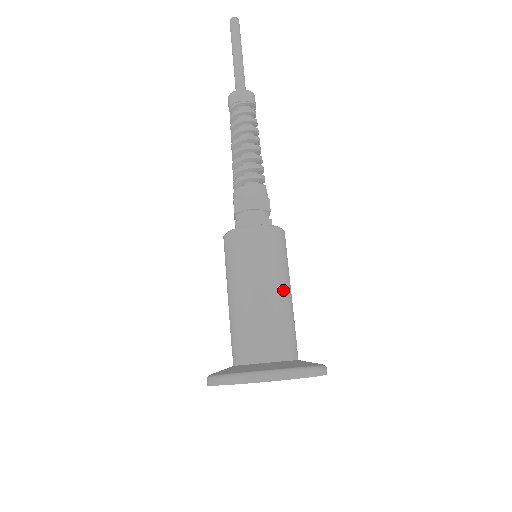
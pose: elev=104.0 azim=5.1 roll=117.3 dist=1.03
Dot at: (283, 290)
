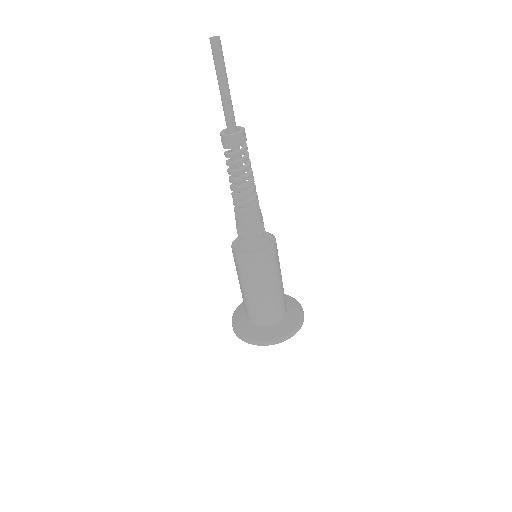
Dot at: (276, 286)
